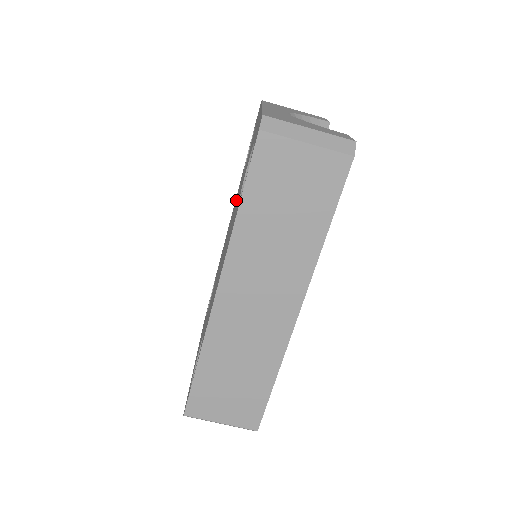
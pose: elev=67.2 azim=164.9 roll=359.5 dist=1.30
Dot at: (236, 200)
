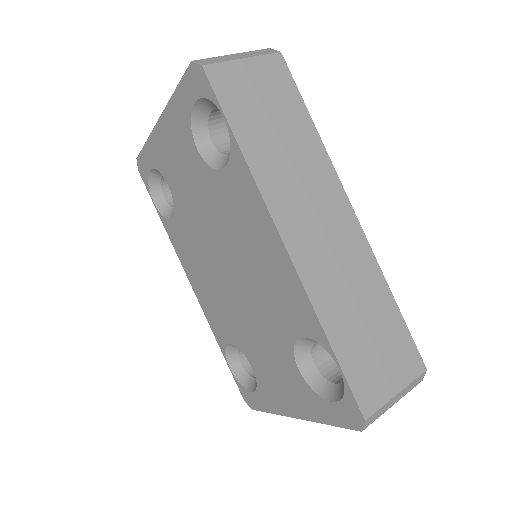
Dot at: (192, 235)
